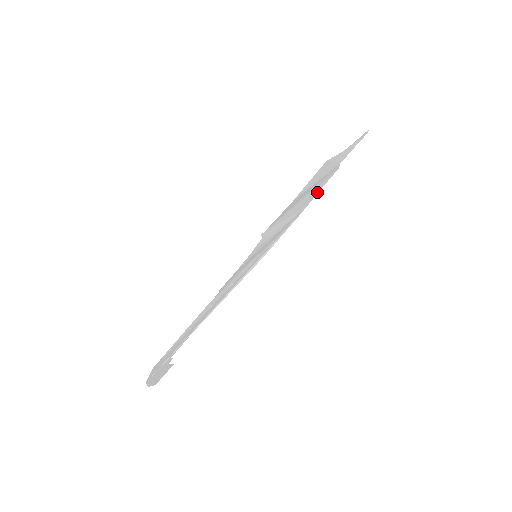
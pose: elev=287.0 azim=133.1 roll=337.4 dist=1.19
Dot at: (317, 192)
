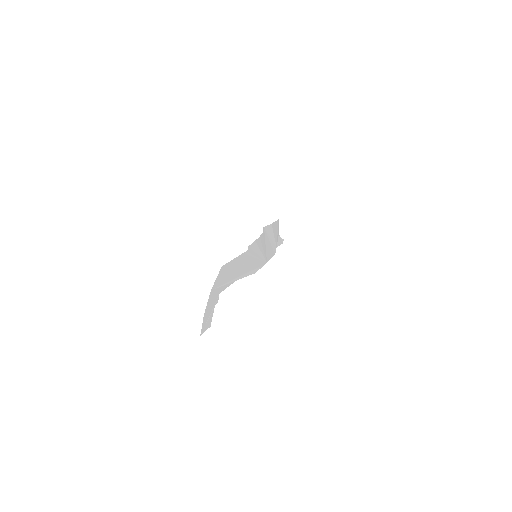
Dot at: (270, 257)
